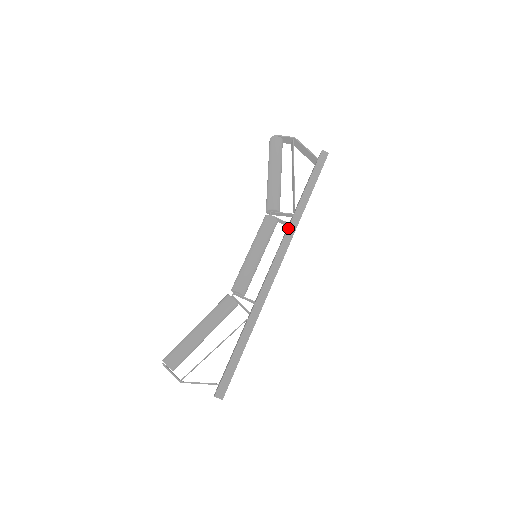
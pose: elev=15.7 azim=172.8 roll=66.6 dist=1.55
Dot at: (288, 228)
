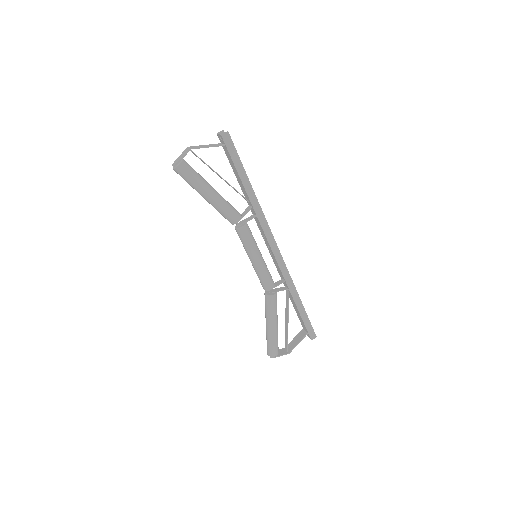
Dot at: (259, 221)
